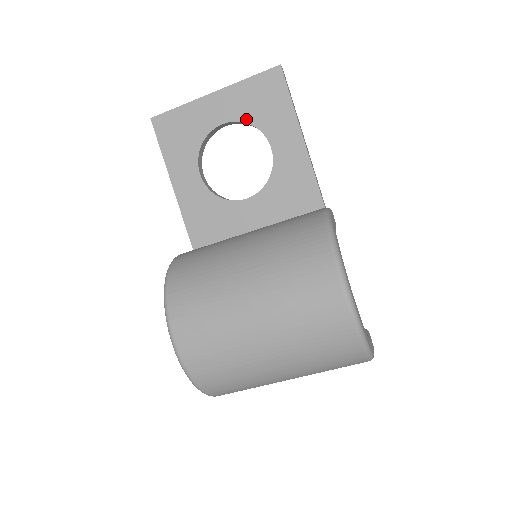
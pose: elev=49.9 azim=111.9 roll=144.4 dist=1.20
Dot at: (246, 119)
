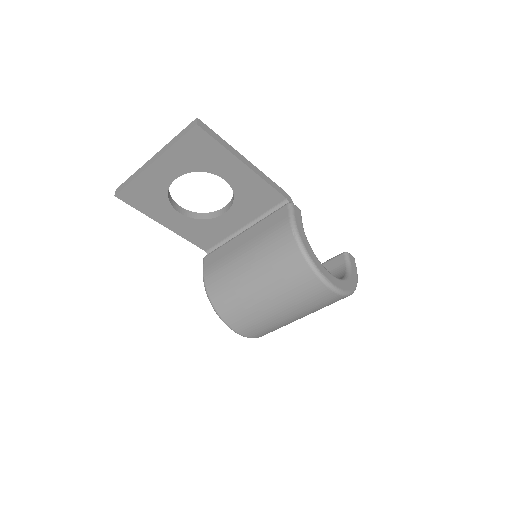
Dot at: (192, 170)
